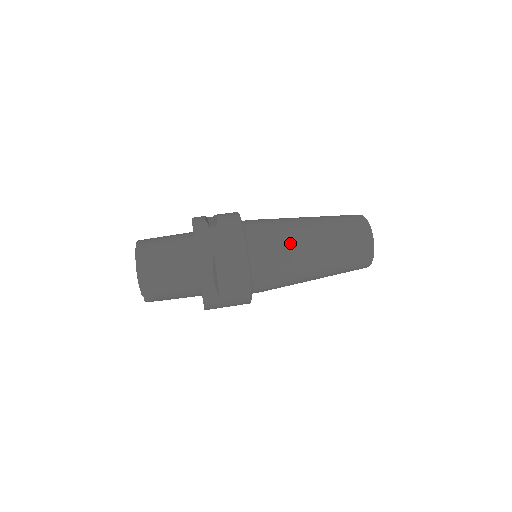
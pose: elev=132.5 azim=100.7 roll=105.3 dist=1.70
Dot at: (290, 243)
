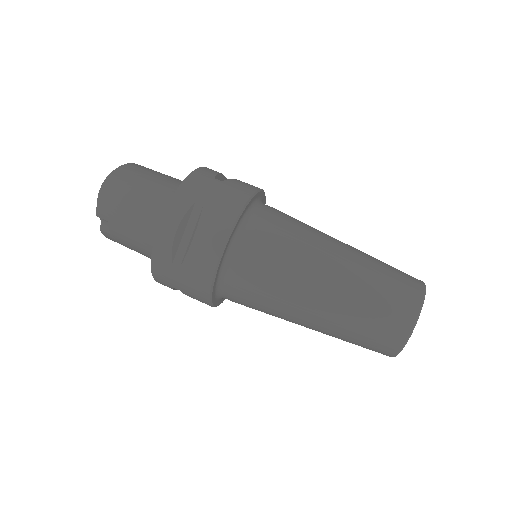
Dot at: (299, 250)
